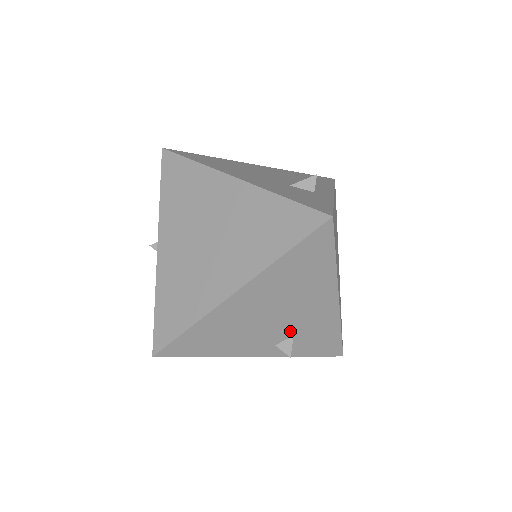
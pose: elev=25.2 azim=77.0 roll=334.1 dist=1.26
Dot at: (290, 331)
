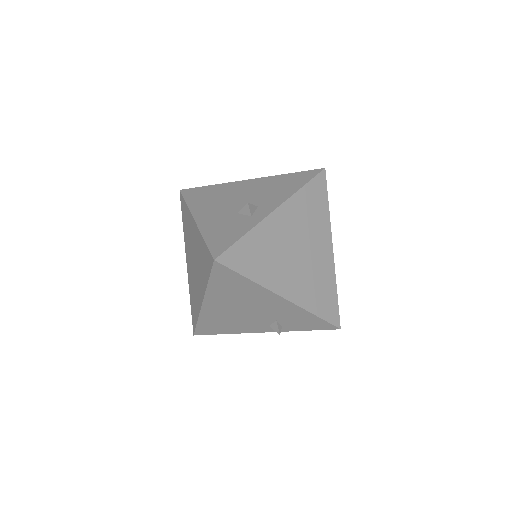
Dot at: (270, 318)
